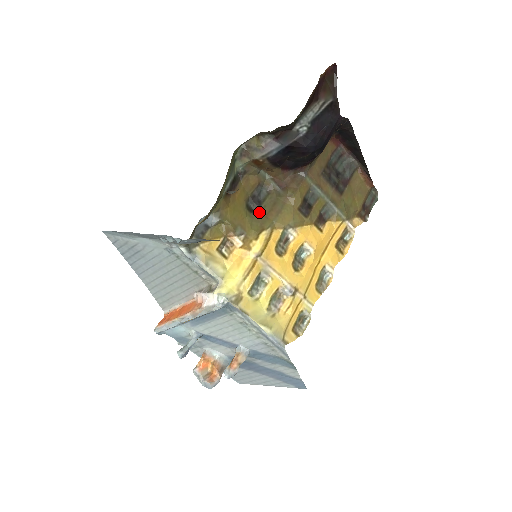
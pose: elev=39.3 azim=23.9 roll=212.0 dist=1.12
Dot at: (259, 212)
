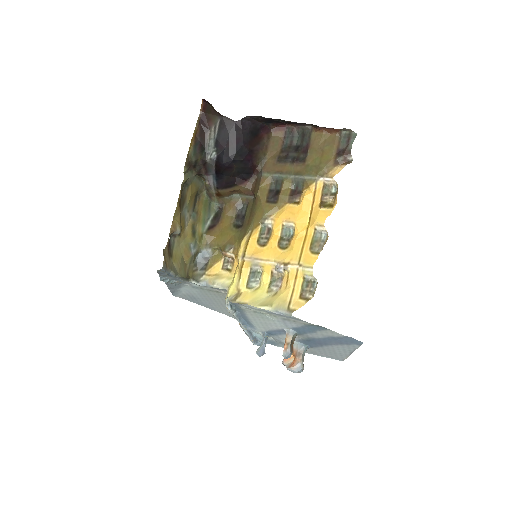
Dot at: (244, 224)
